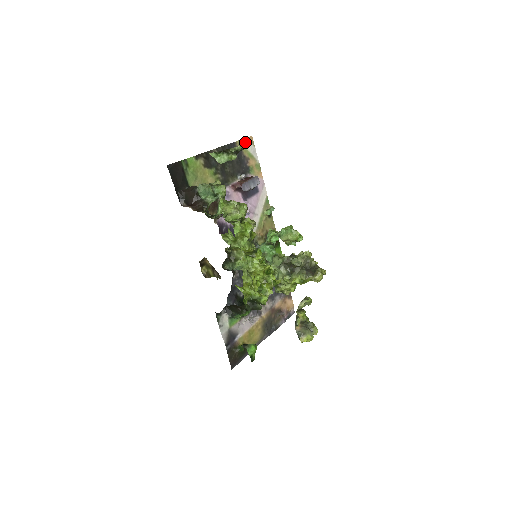
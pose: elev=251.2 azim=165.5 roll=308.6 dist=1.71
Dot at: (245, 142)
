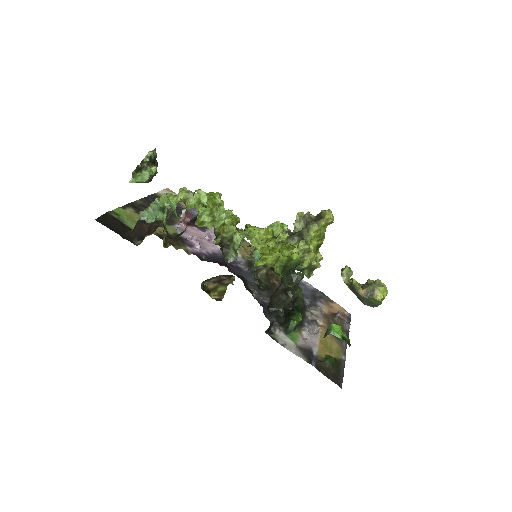
Dot at: (165, 193)
